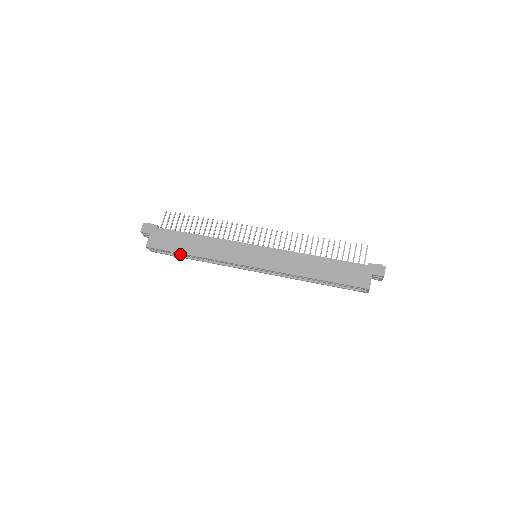
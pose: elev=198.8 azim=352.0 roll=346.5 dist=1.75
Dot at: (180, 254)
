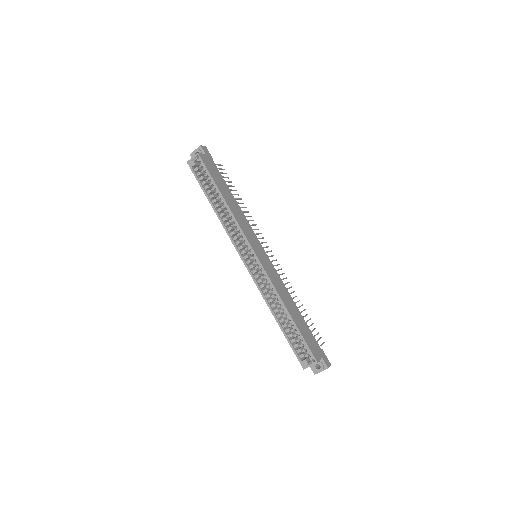
Dot at: (206, 189)
